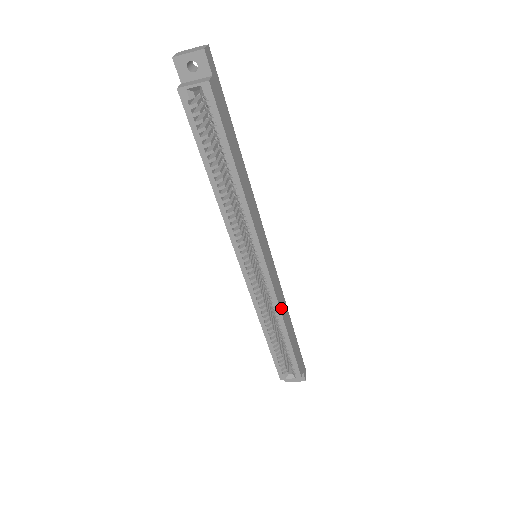
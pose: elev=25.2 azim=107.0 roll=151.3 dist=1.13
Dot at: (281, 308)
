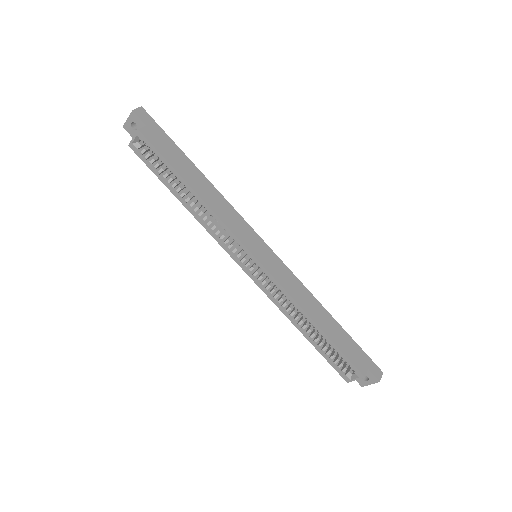
Dot at: (299, 300)
